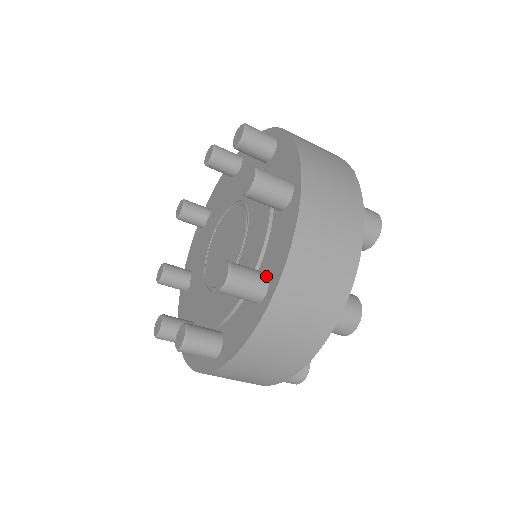
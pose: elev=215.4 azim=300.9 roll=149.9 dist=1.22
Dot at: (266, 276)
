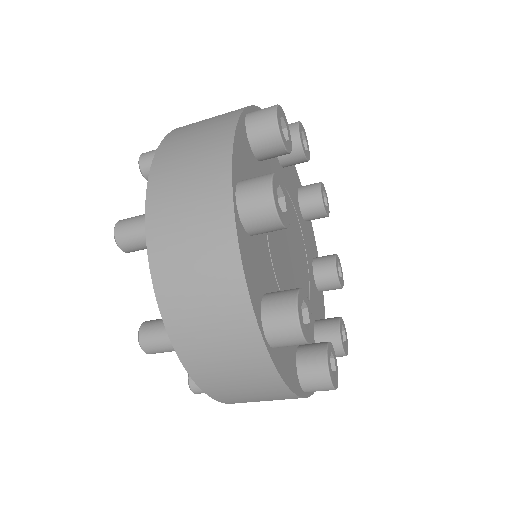
Dot at: occluded
